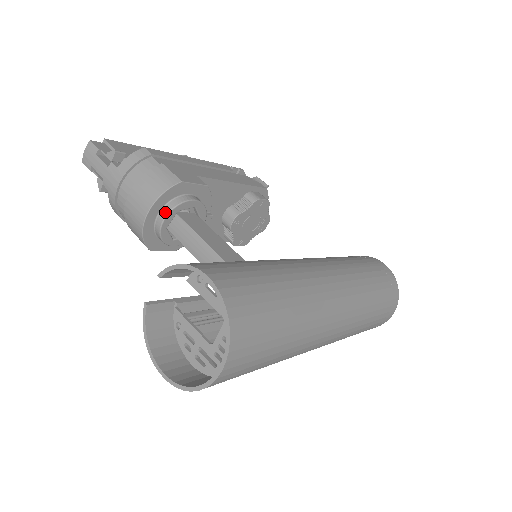
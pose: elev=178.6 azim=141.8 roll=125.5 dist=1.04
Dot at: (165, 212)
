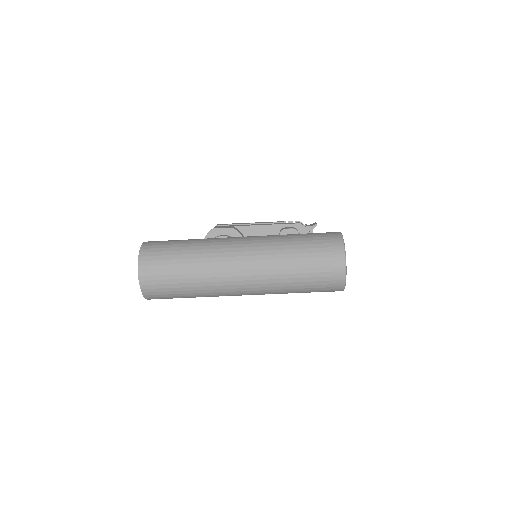
Dot at: occluded
